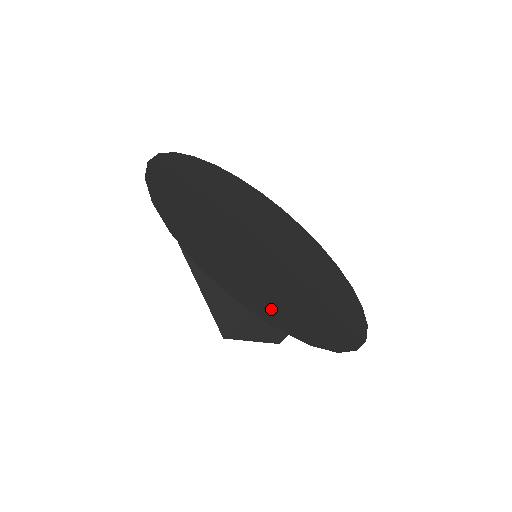
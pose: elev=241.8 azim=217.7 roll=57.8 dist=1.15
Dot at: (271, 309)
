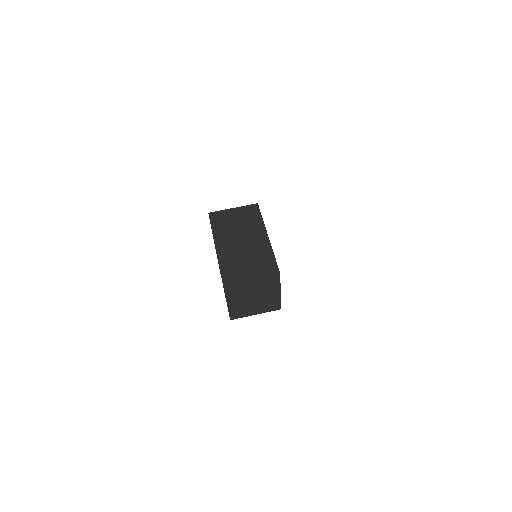
Dot at: occluded
